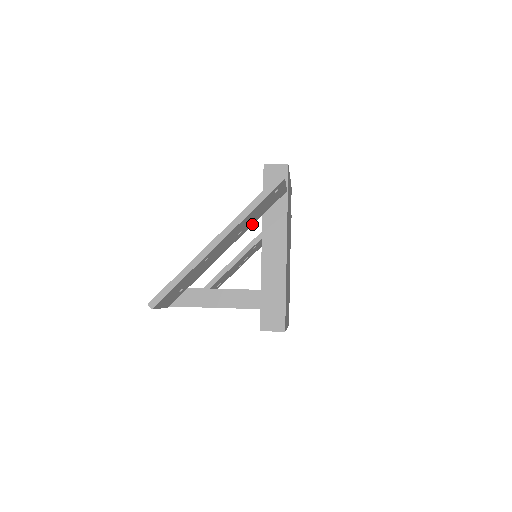
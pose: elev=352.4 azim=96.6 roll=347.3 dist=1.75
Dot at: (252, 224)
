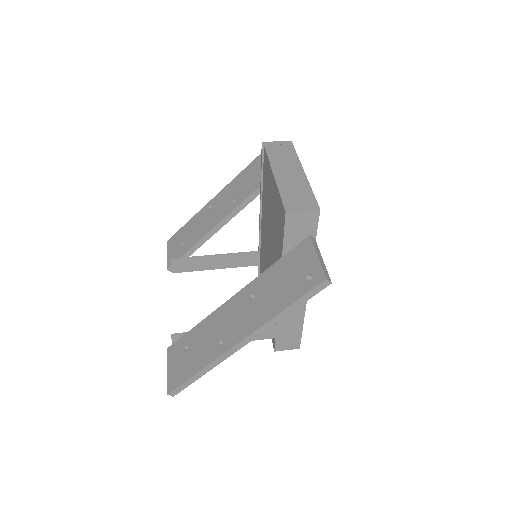
Dot at: occluded
